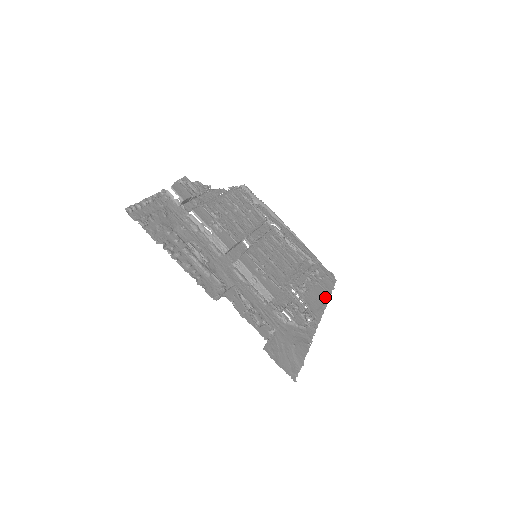
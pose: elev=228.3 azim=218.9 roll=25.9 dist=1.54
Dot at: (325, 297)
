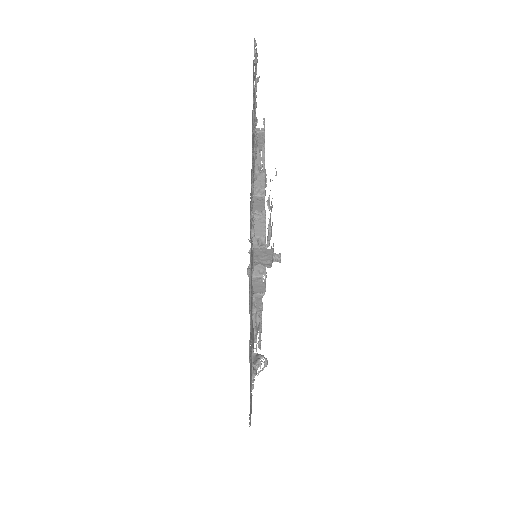
Dot at: (250, 407)
